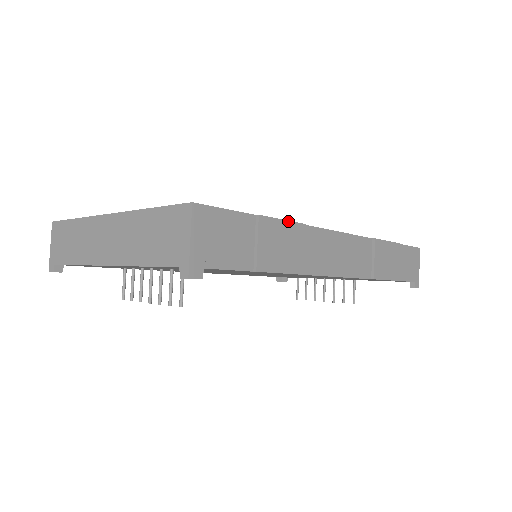
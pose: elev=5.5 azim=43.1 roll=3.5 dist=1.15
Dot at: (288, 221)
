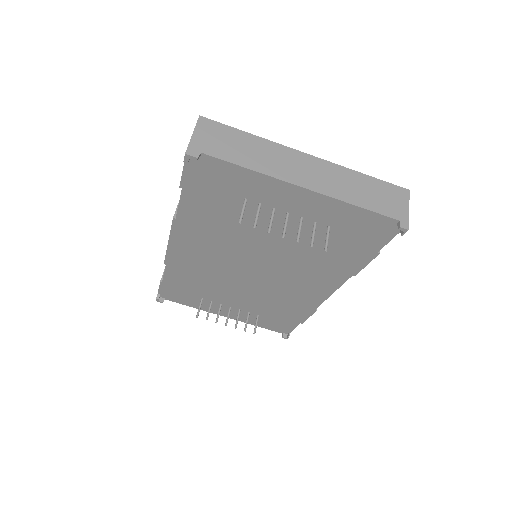
Dot at: occluded
